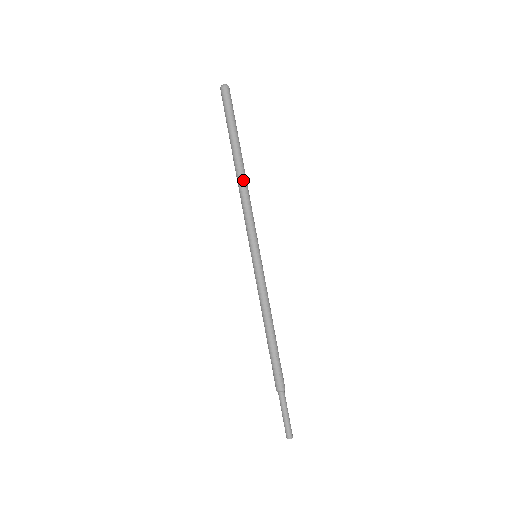
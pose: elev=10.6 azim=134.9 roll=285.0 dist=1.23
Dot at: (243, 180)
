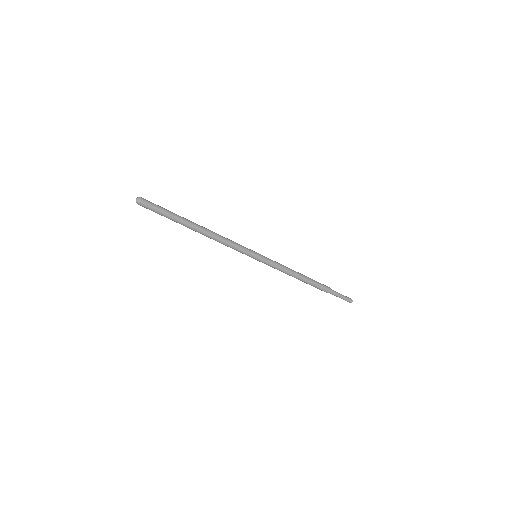
Dot at: (209, 235)
